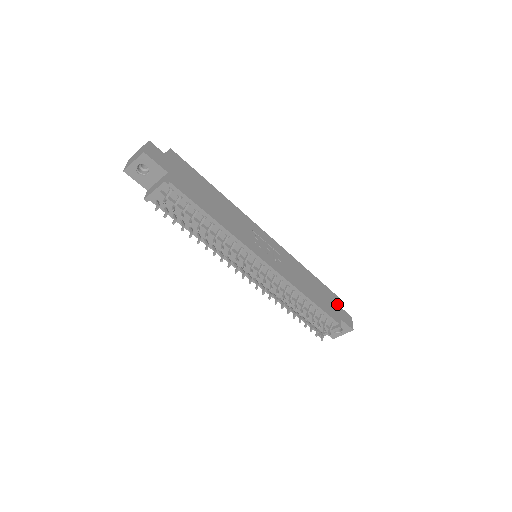
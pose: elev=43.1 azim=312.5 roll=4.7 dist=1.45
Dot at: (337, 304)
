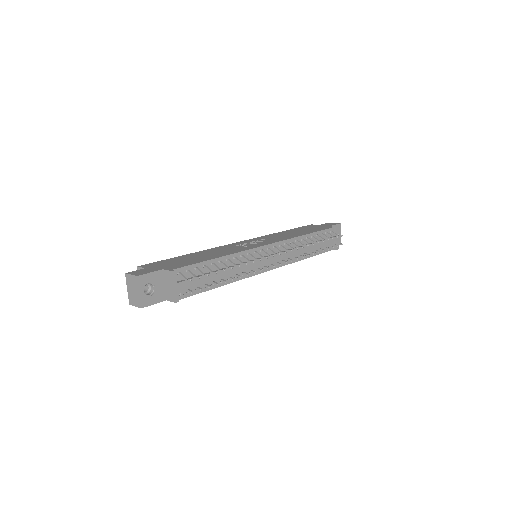
Dot at: (315, 226)
